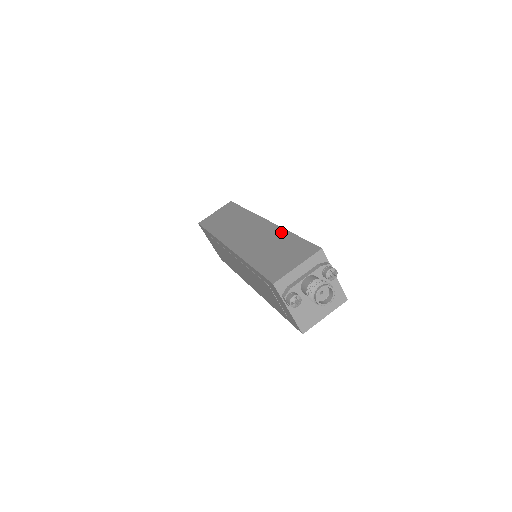
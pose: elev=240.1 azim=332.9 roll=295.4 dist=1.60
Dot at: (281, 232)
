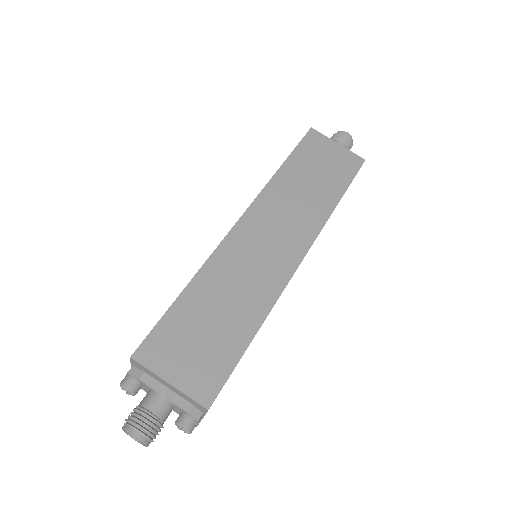
Dot at: (263, 307)
